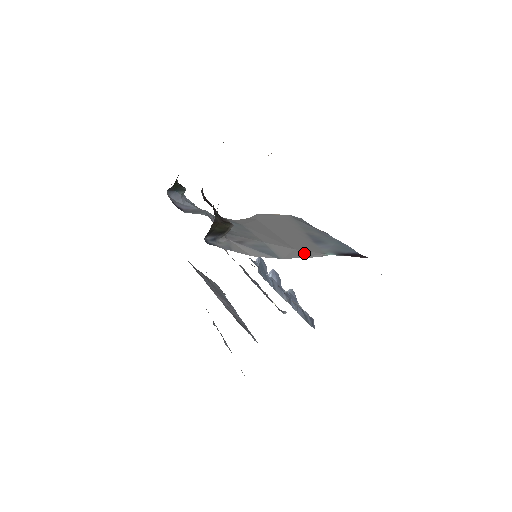
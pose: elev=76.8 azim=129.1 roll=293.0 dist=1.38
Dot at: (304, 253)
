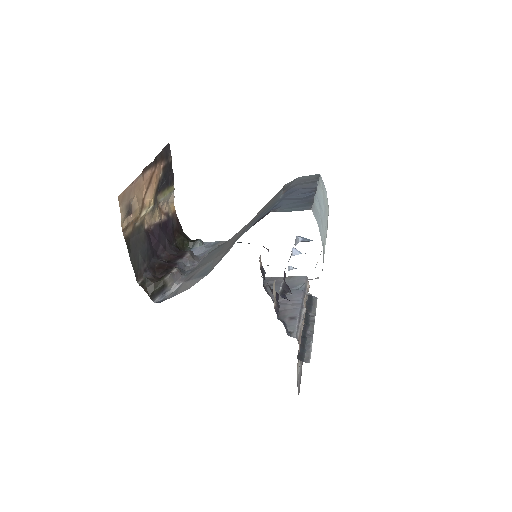
Dot at: (226, 252)
